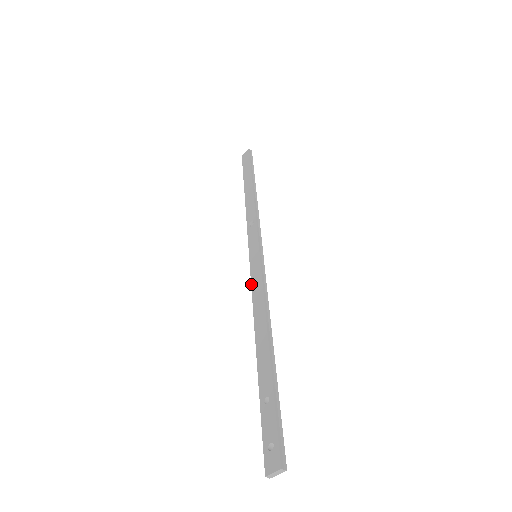
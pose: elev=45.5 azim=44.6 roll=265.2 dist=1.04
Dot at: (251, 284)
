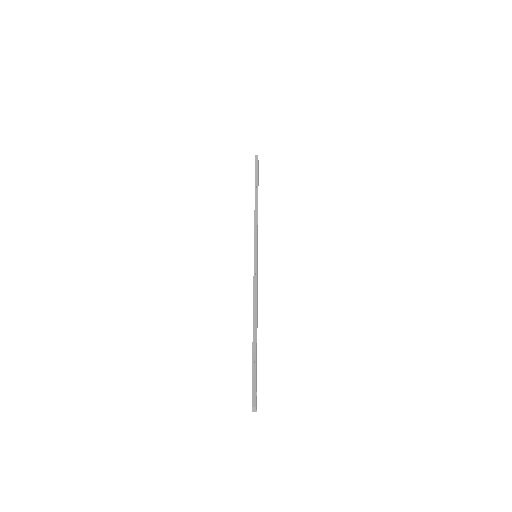
Dot at: occluded
